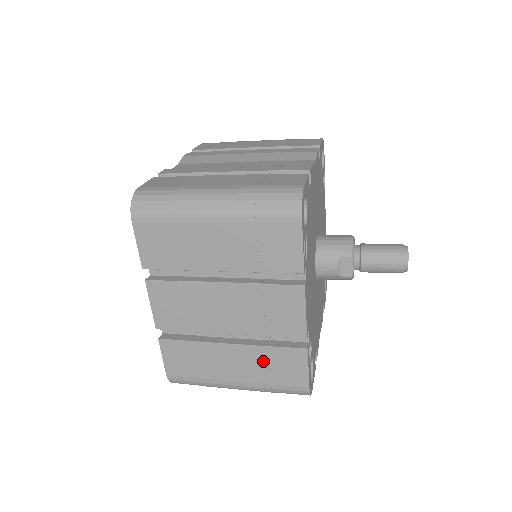
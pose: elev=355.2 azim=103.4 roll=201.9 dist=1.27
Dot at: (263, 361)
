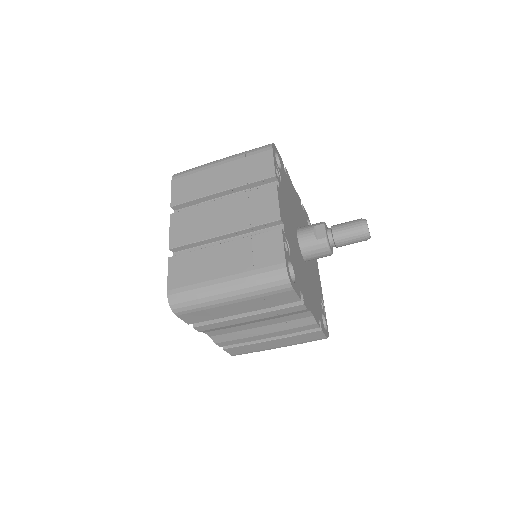
Dot at: (248, 249)
